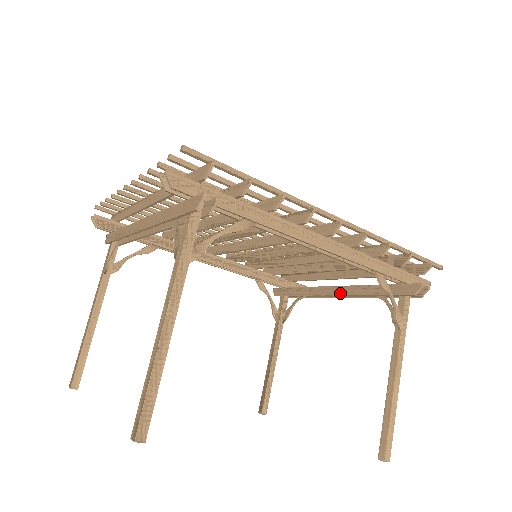
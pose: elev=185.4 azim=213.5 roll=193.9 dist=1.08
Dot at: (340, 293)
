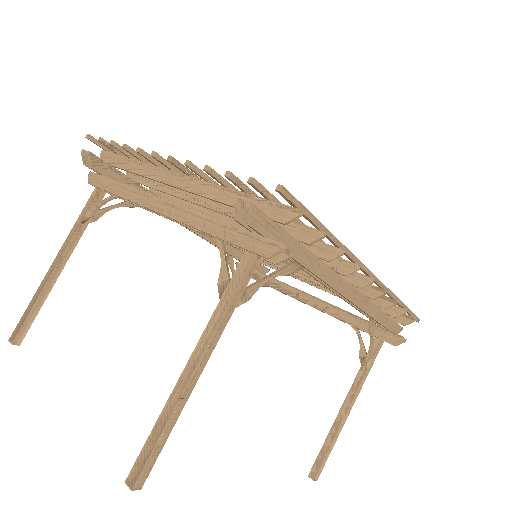
Dot at: (313, 304)
